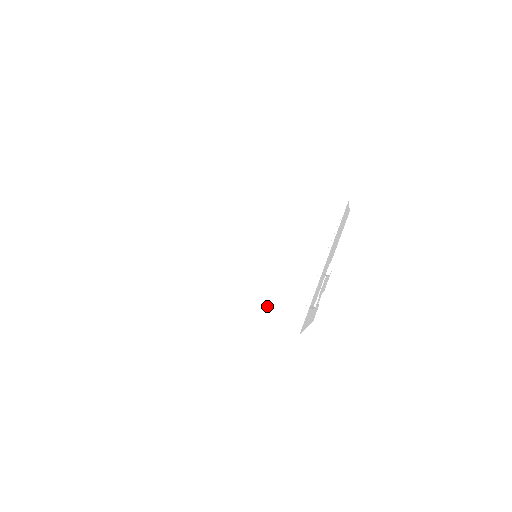
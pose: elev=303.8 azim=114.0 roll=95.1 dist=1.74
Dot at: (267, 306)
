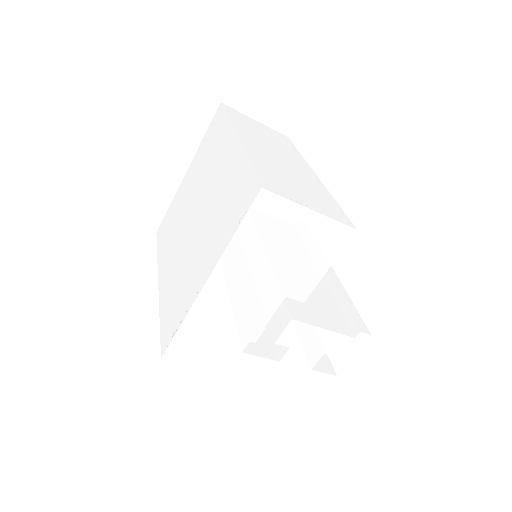
Dot at: (167, 304)
